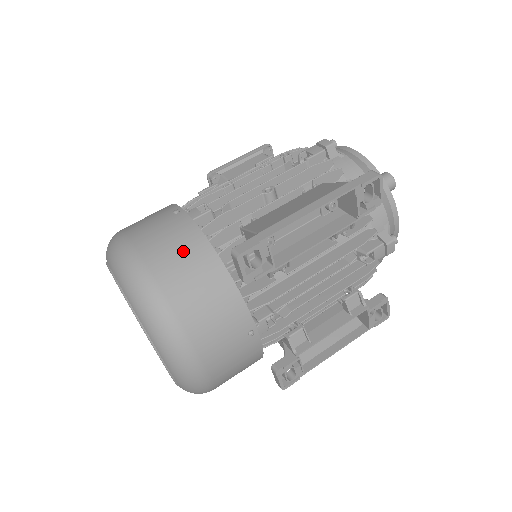
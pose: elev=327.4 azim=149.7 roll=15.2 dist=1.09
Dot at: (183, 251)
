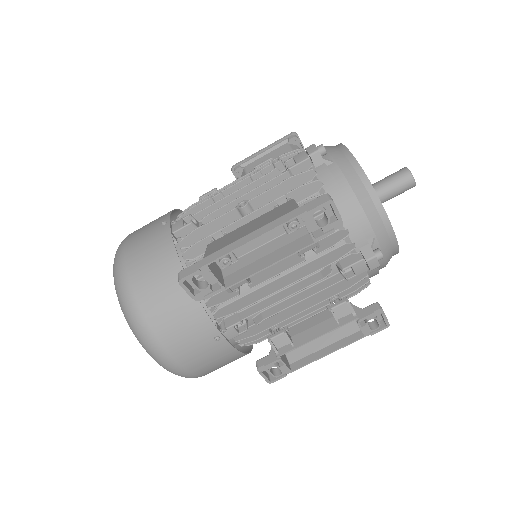
Dot at: (156, 264)
